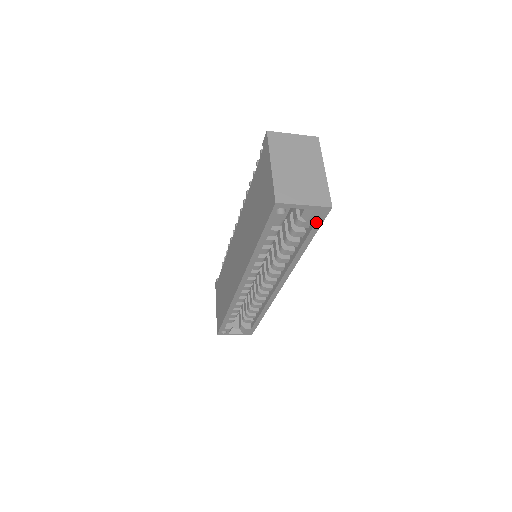
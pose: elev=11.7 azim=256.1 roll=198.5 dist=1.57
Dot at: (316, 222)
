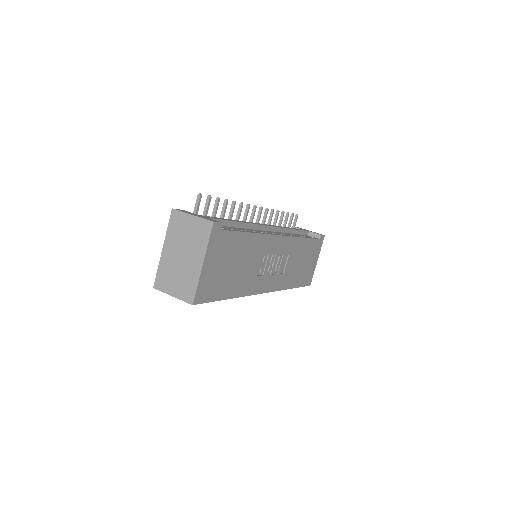
Dot at: occluded
